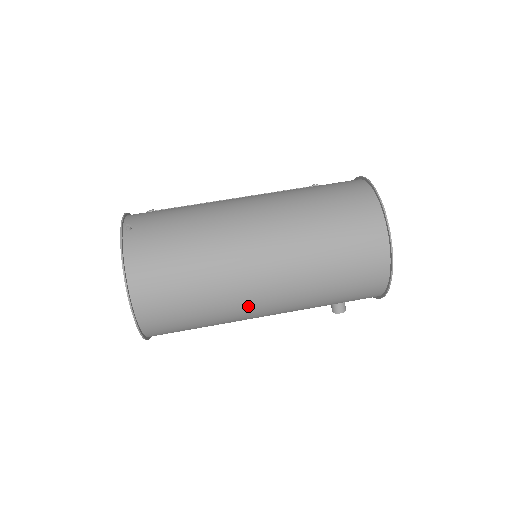
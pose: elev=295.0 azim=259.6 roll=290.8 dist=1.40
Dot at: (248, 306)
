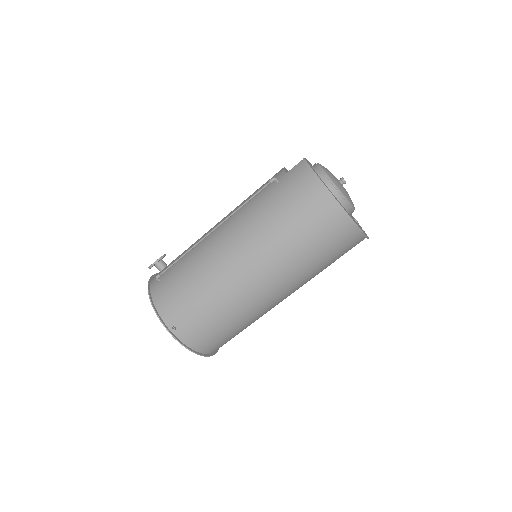
Dot at: occluded
